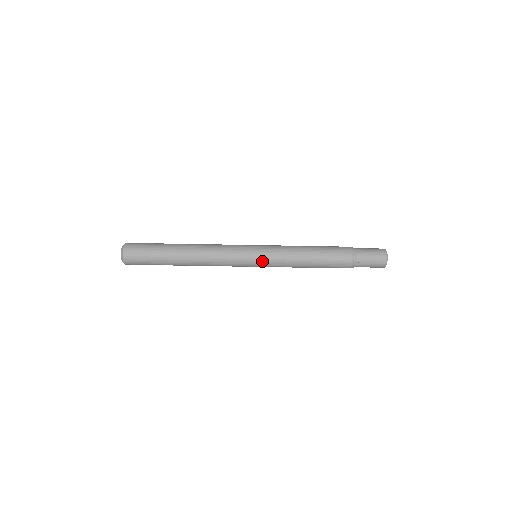
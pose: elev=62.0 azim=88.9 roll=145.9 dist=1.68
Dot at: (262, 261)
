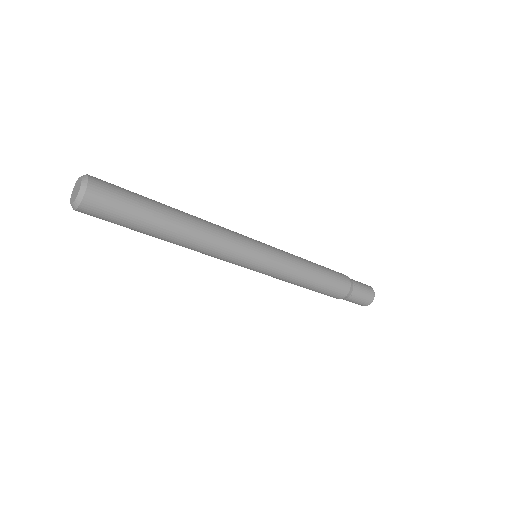
Dot at: (270, 261)
